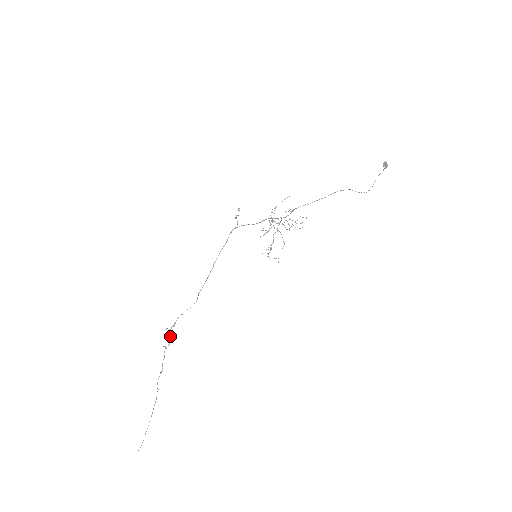
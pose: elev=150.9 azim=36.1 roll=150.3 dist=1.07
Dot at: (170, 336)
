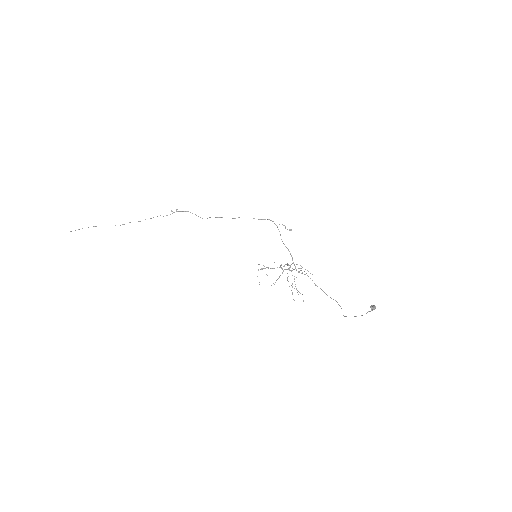
Dot at: (172, 213)
